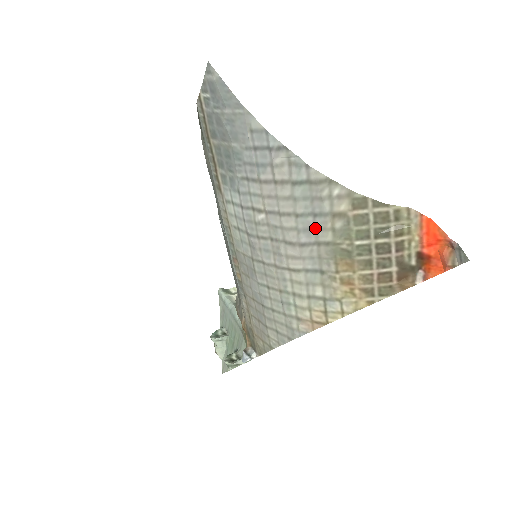
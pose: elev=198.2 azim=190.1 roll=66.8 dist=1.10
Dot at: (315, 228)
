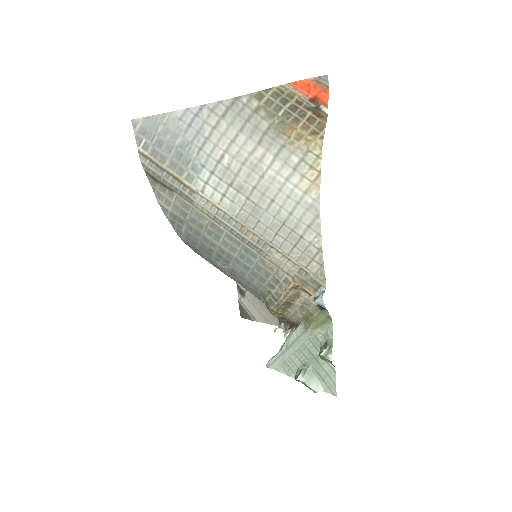
Dot at: (255, 127)
